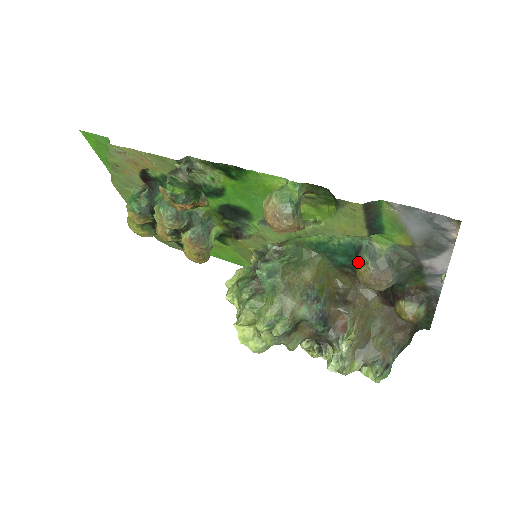
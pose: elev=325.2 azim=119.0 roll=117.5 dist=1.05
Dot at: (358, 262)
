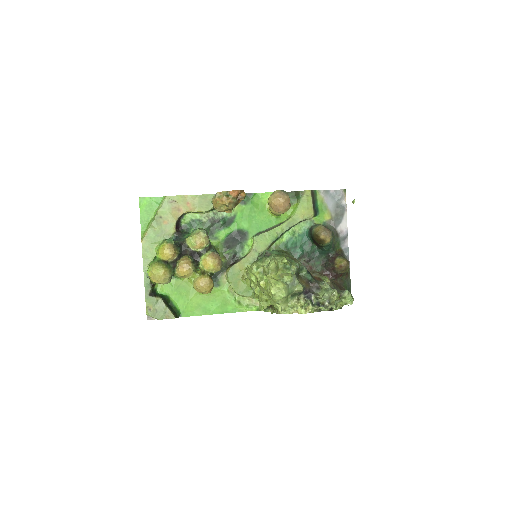
Dot at: (315, 228)
